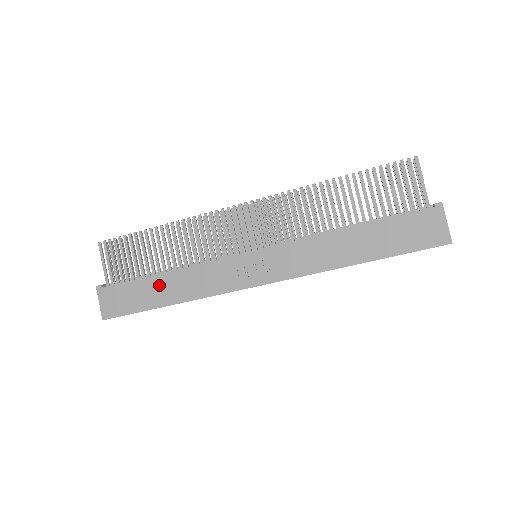
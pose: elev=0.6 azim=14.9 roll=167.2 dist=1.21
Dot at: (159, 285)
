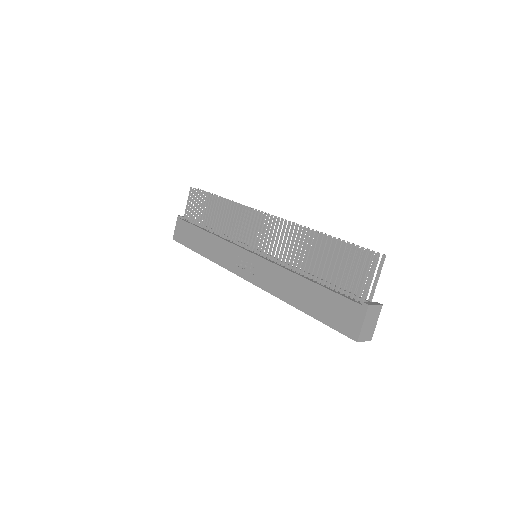
Dot at: (202, 238)
